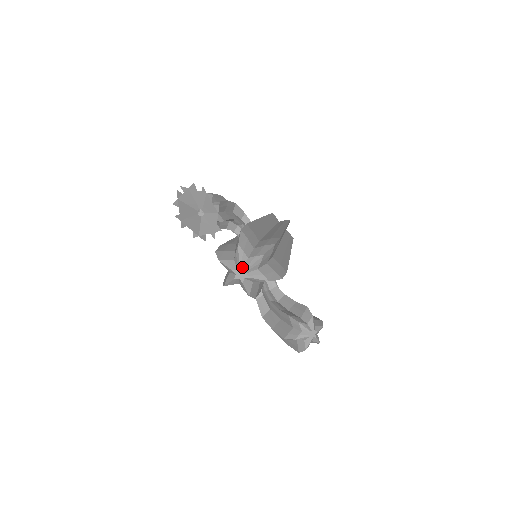
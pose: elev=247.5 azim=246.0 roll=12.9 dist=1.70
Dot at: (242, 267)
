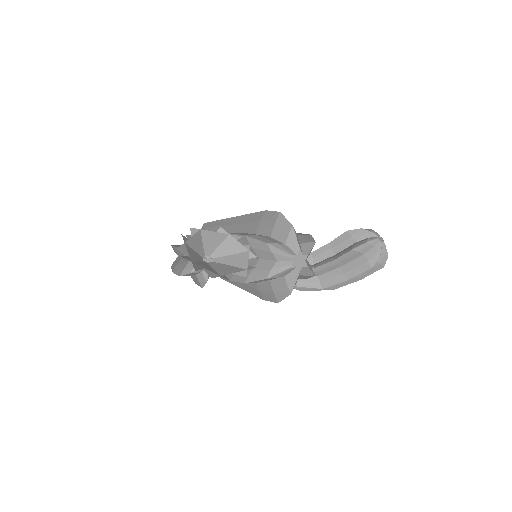
Dot at: (294, 254)
